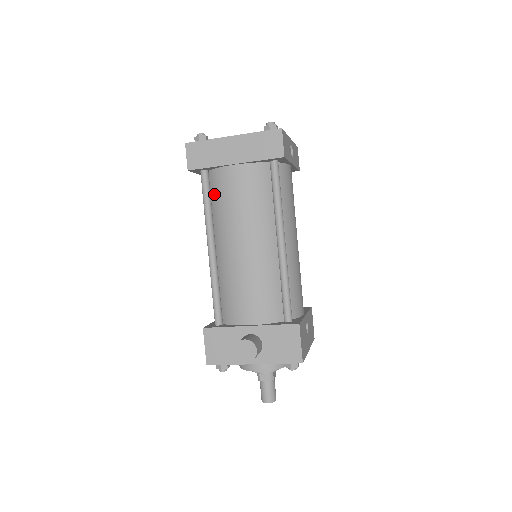
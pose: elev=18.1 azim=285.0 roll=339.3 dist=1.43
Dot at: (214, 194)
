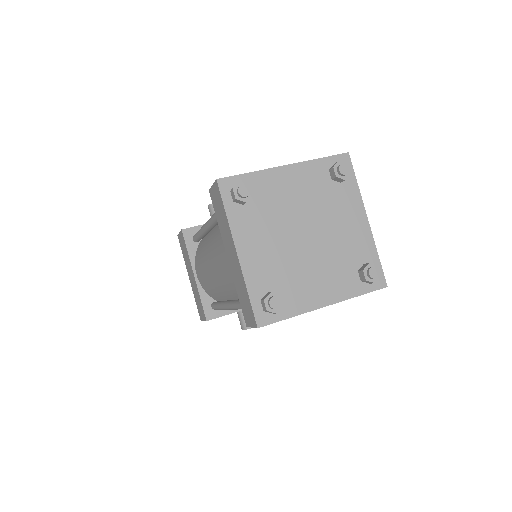
Dot at: occluded
